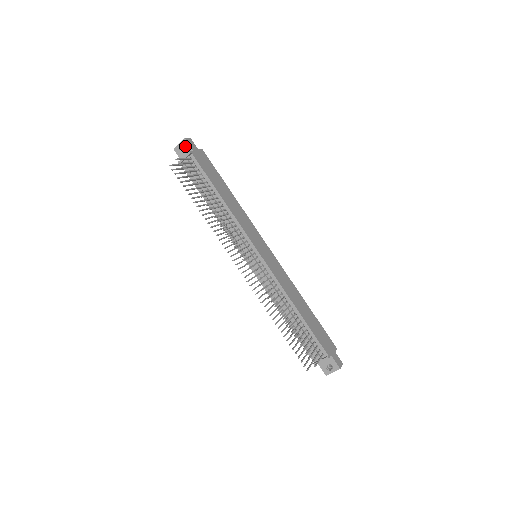
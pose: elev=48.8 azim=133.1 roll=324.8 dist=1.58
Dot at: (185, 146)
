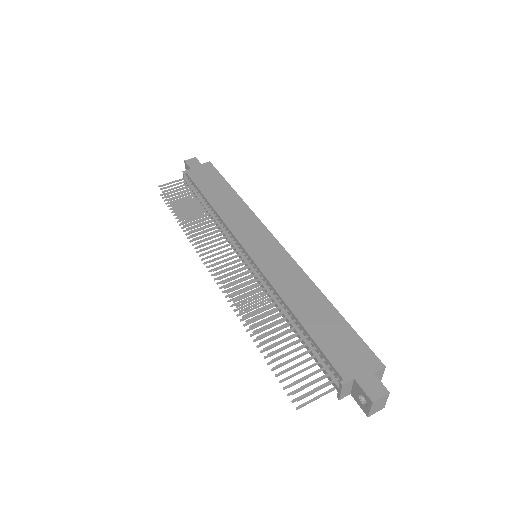
Dot at: (187, 168)
